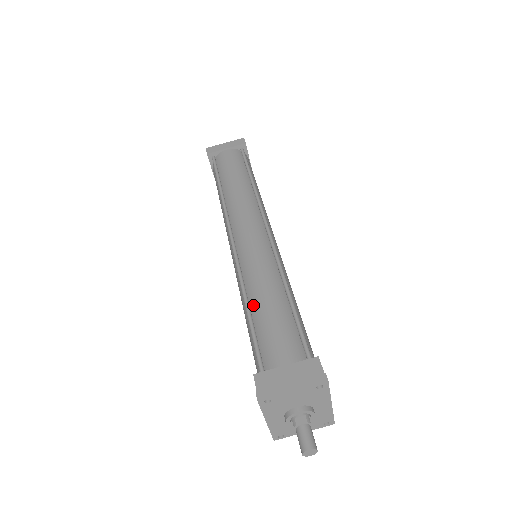
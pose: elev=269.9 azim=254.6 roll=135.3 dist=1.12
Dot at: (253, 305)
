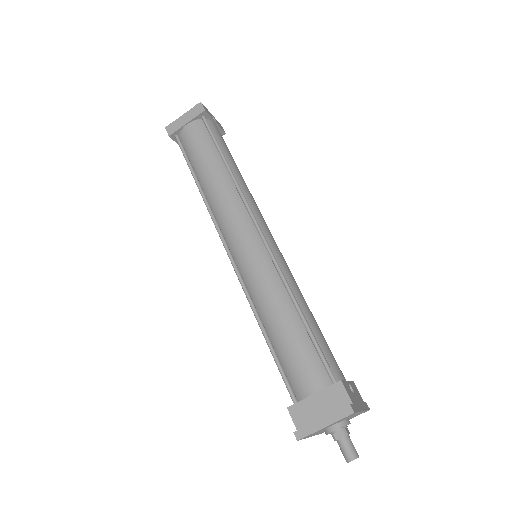
Dot at: (268, 328)
